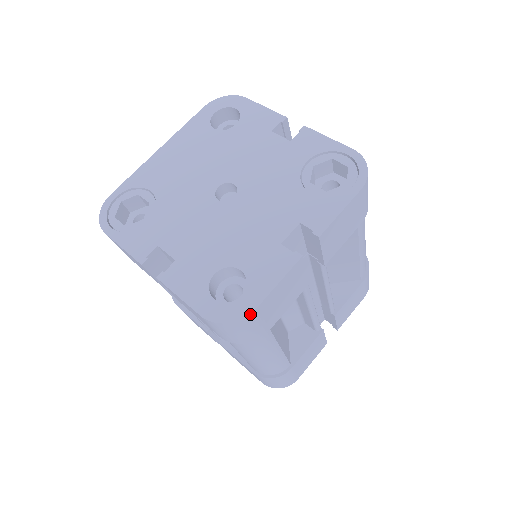
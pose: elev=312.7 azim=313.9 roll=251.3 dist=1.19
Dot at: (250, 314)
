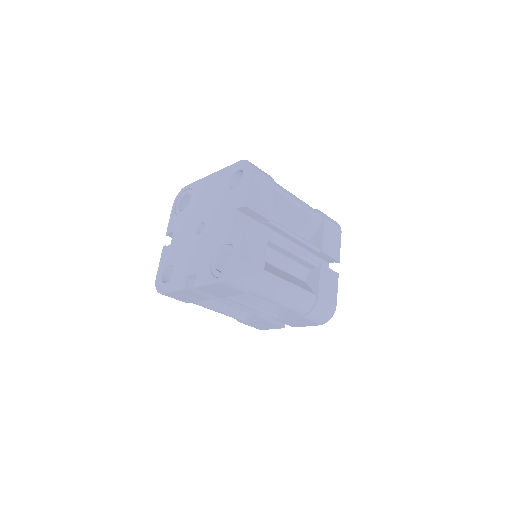
Dot at: occluded
